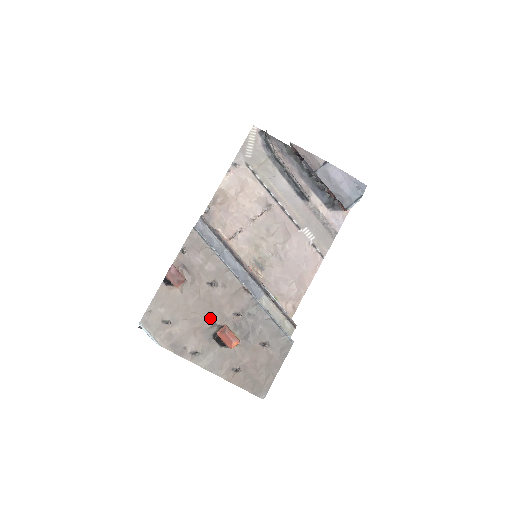
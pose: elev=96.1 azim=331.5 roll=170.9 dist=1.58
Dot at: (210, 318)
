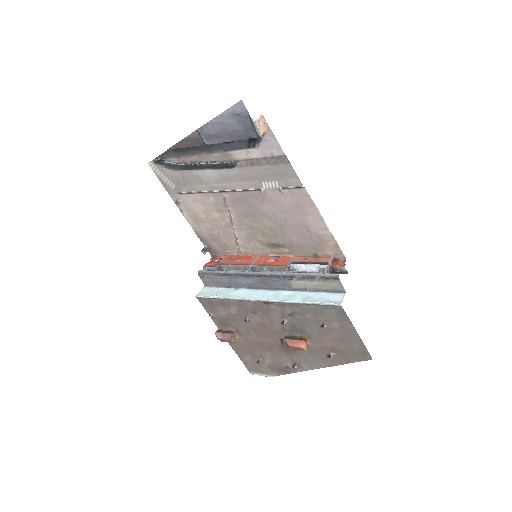
Dot at: (274, 339)
